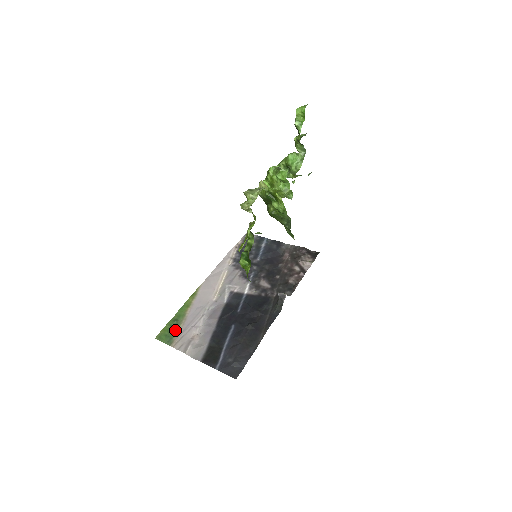
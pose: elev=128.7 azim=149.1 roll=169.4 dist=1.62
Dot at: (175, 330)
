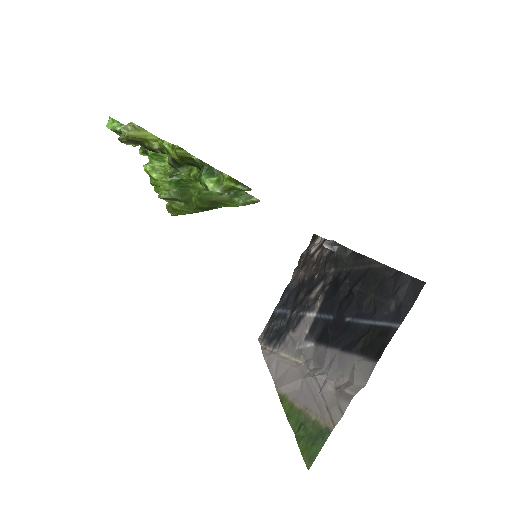
Dot at: (312, 426)
